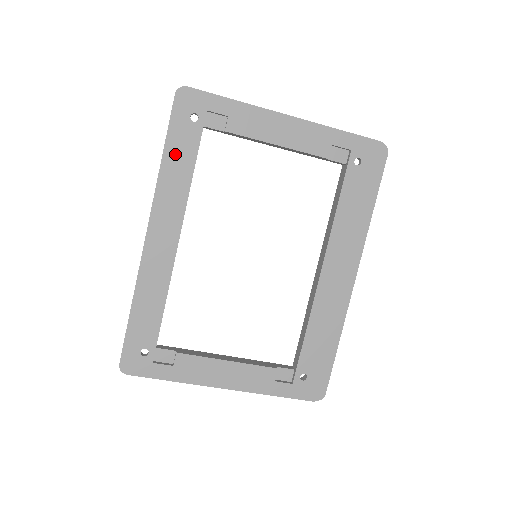
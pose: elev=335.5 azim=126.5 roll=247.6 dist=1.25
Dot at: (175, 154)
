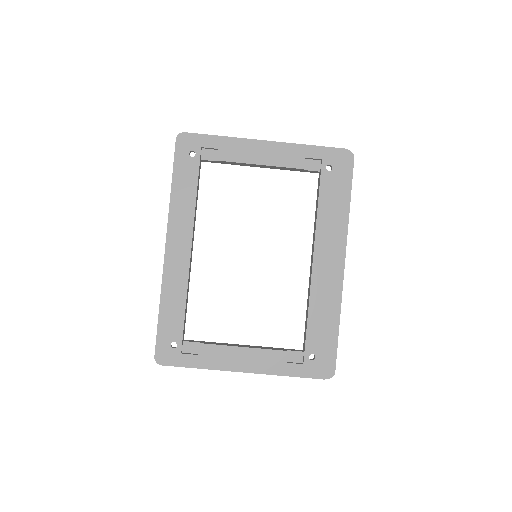
Dot at: (181, 183)
